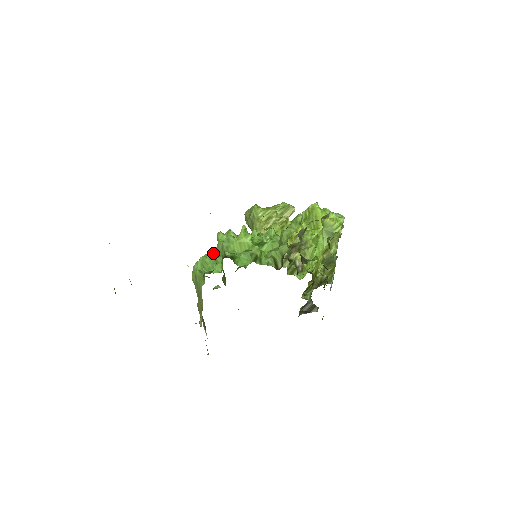
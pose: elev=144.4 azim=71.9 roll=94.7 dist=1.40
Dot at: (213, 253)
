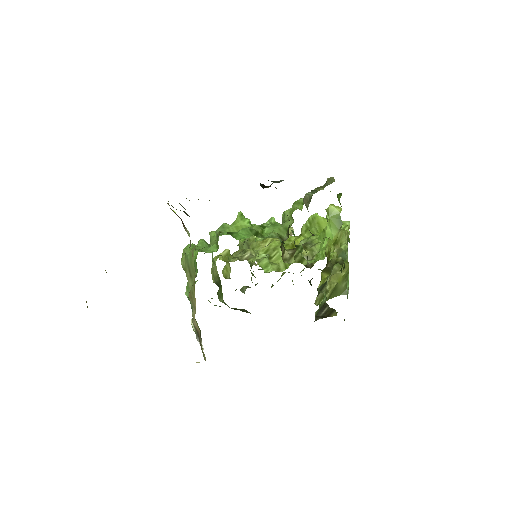
Dot at: occluded
